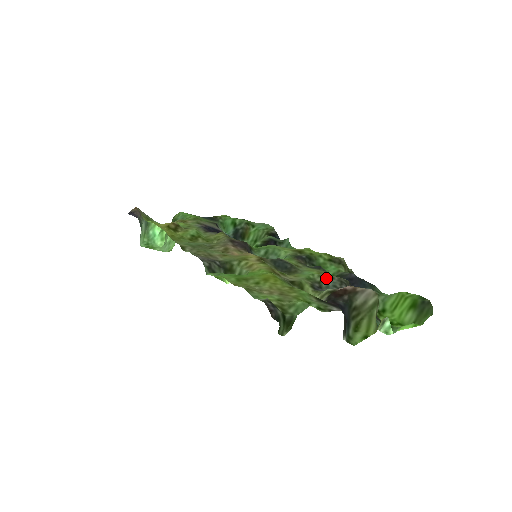
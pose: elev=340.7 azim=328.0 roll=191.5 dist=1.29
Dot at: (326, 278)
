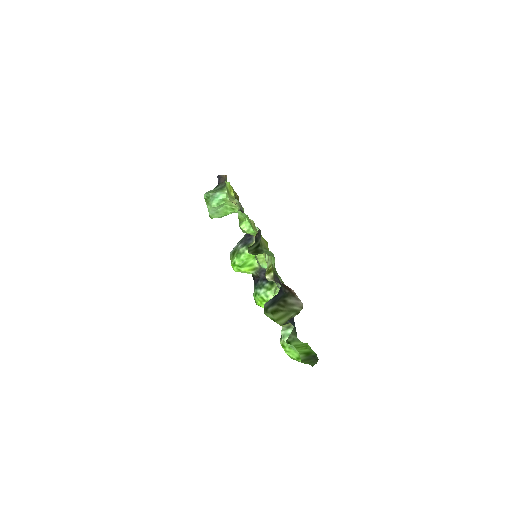
Dot at: occluded
